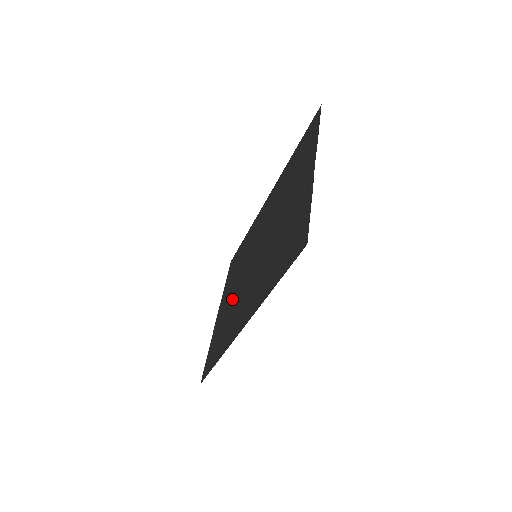
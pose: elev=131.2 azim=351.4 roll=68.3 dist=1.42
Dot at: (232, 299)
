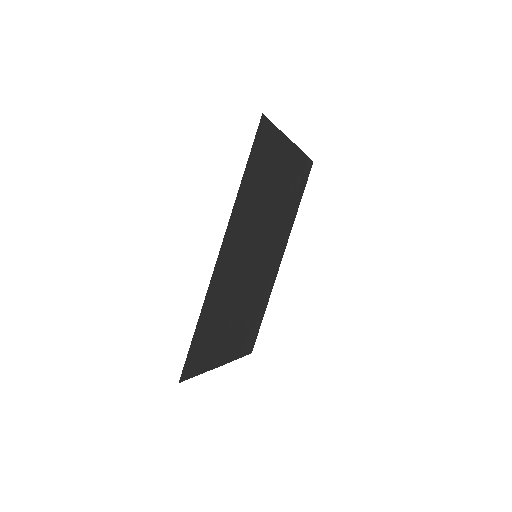
Dot at: (232, 309)
